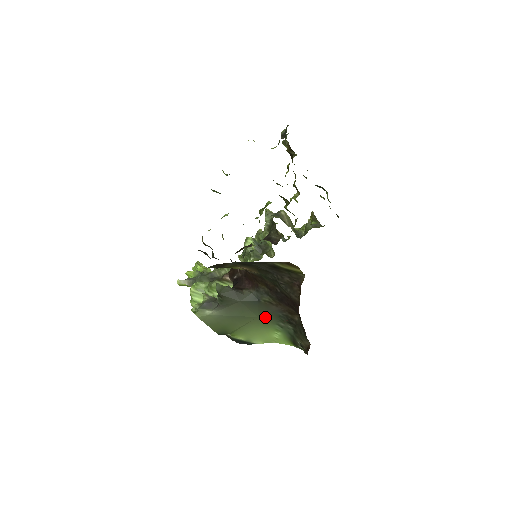
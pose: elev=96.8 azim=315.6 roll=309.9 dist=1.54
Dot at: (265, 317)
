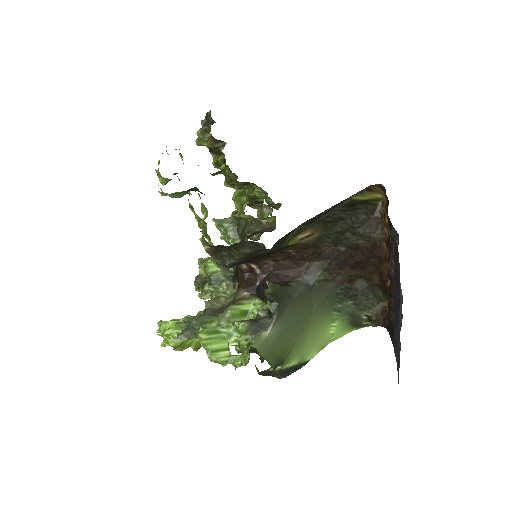
Dot at: (321, 307)
